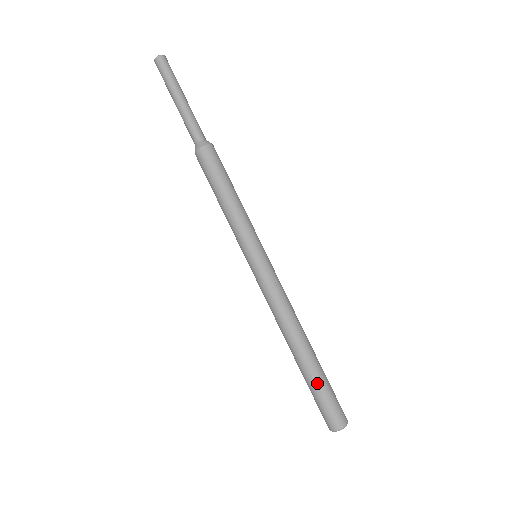
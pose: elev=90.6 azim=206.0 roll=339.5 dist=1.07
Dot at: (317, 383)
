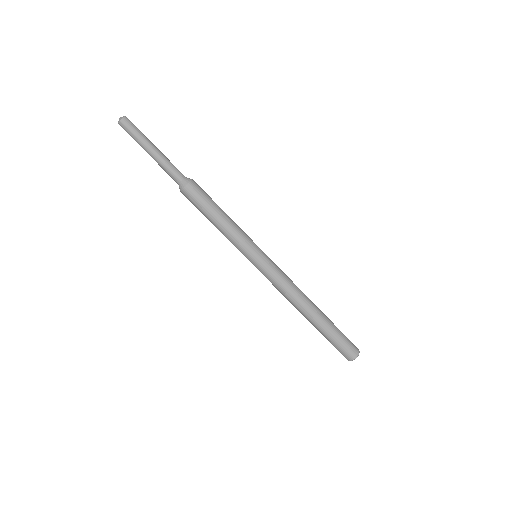
Dot at: (325, 336)
